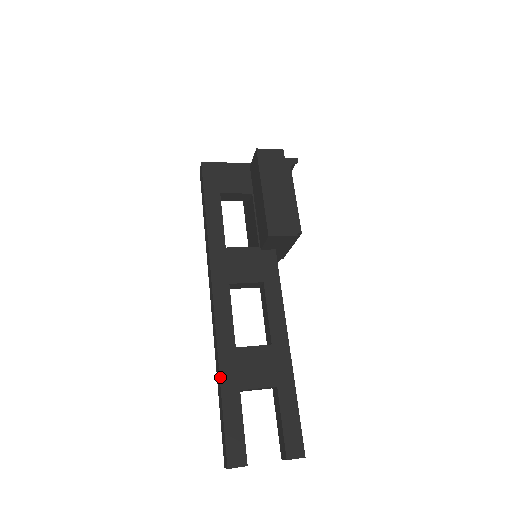
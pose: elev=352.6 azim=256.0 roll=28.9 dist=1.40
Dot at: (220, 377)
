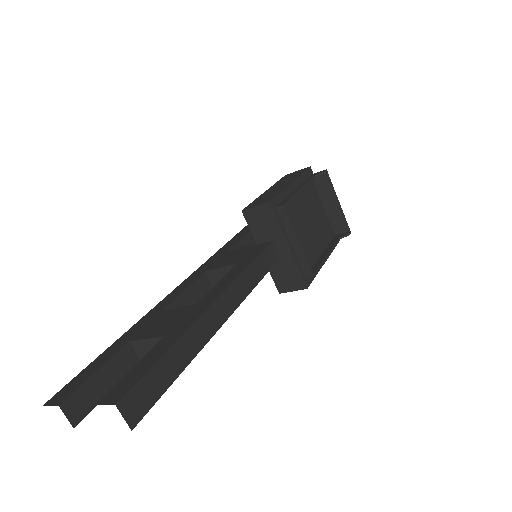
Dot at: (126, 332)
